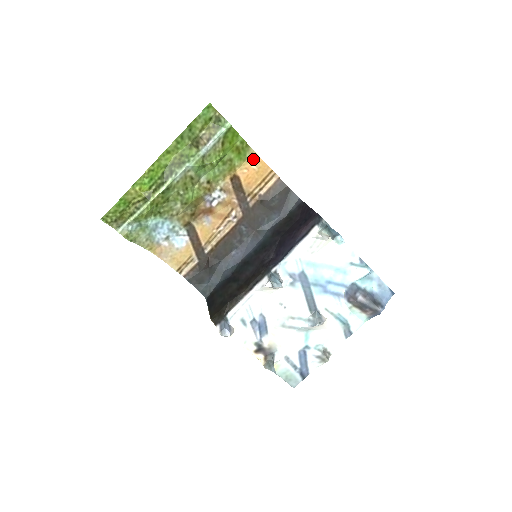
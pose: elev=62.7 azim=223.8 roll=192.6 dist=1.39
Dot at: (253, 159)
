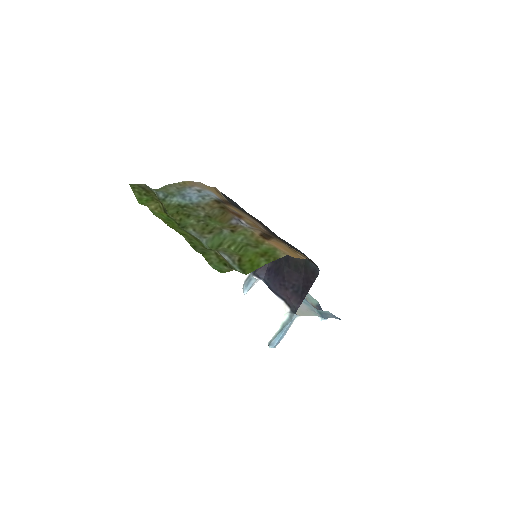
Dot at: (285, 252)
